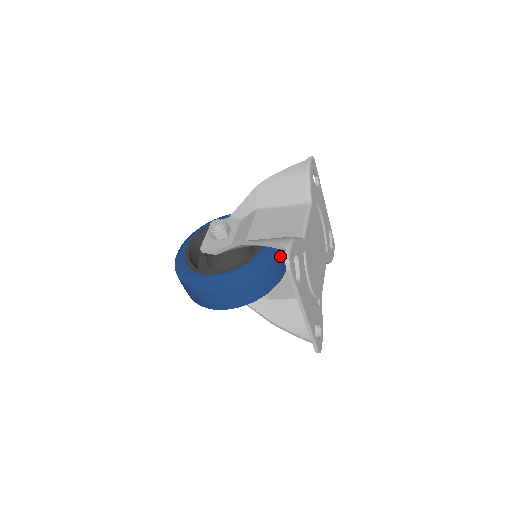
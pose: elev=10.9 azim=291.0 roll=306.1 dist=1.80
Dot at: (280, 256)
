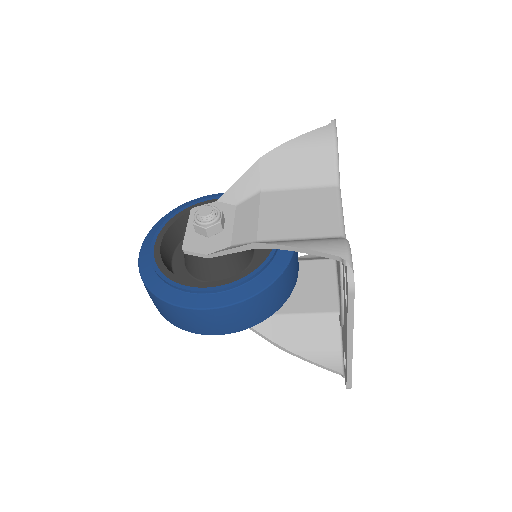
Dot at: (295, 258)
